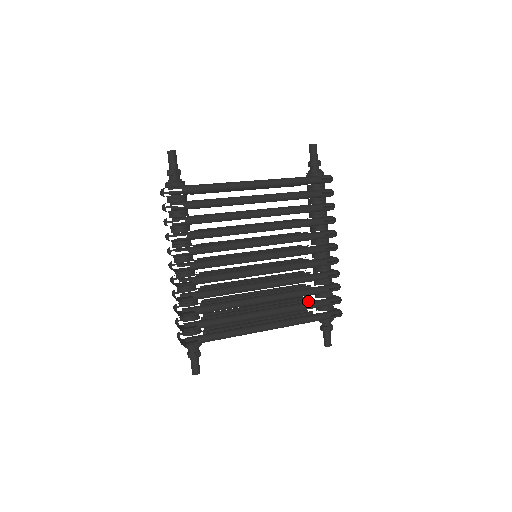
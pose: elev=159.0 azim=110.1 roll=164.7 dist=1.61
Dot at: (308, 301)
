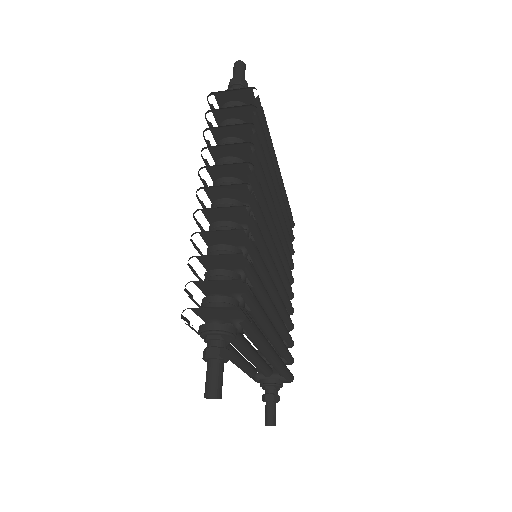
Dot at: occluded
